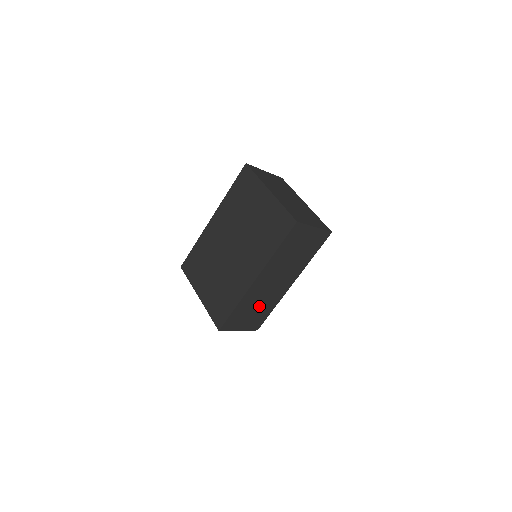
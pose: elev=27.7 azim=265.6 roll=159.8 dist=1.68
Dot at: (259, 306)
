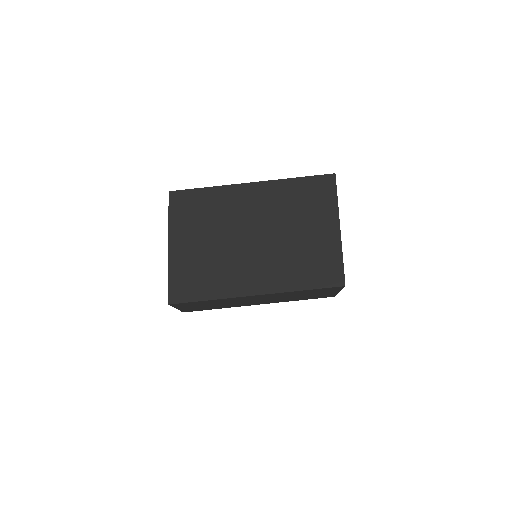
Dot at: (219, 304)
